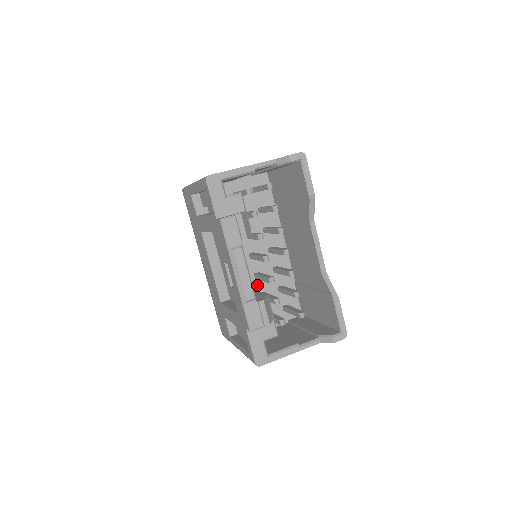
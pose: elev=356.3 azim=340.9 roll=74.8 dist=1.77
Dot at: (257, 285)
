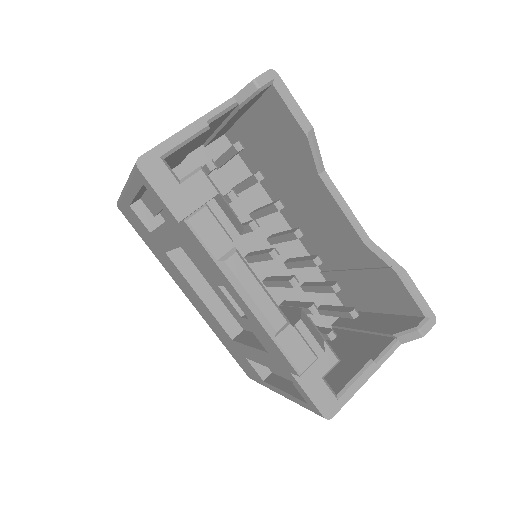
Dot at: (272, 295)
